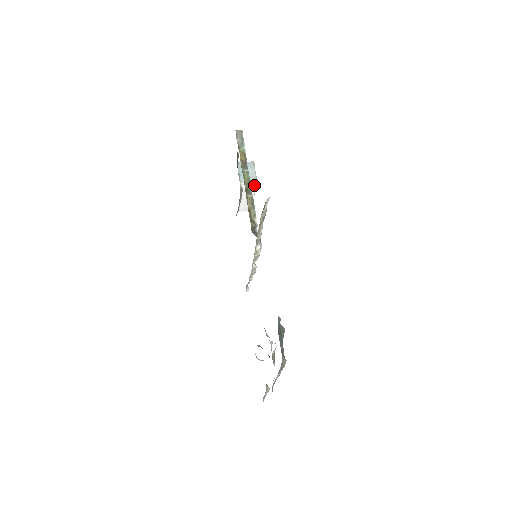
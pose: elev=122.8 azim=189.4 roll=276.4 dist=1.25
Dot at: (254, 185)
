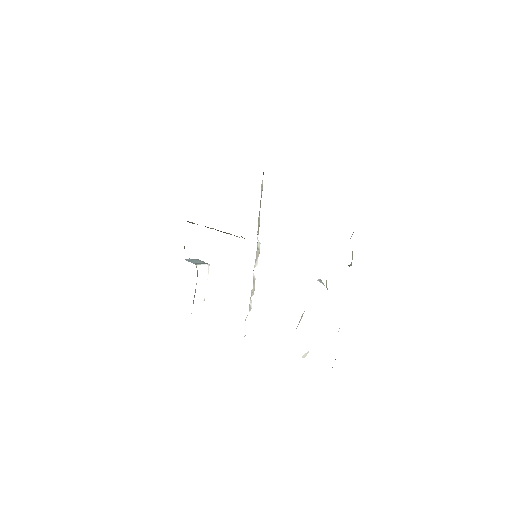
Dot at: (207, 269)
